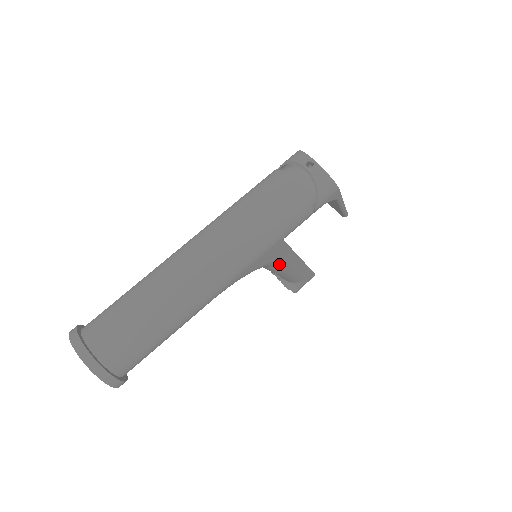
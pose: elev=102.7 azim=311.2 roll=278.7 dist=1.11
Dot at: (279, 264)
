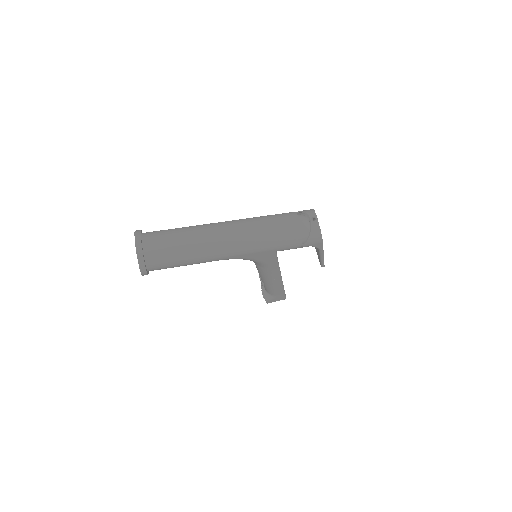
Dot at: (266, 268)
